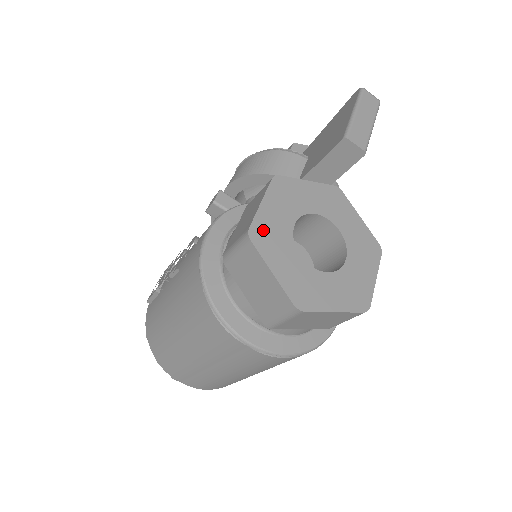
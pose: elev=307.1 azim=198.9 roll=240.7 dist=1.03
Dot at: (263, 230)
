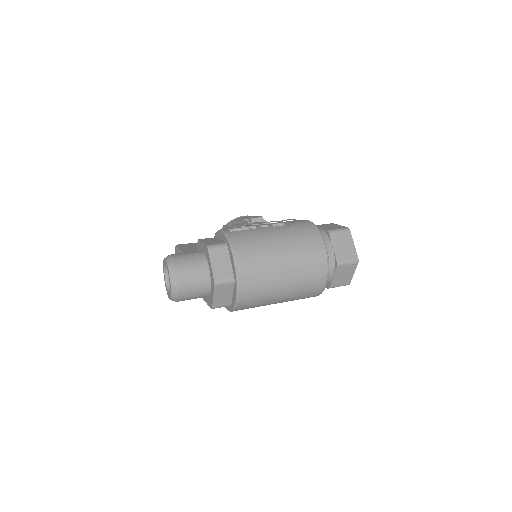
Dot at: occluded
